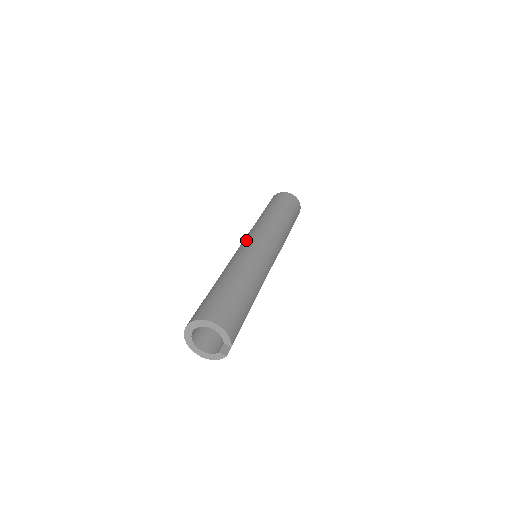
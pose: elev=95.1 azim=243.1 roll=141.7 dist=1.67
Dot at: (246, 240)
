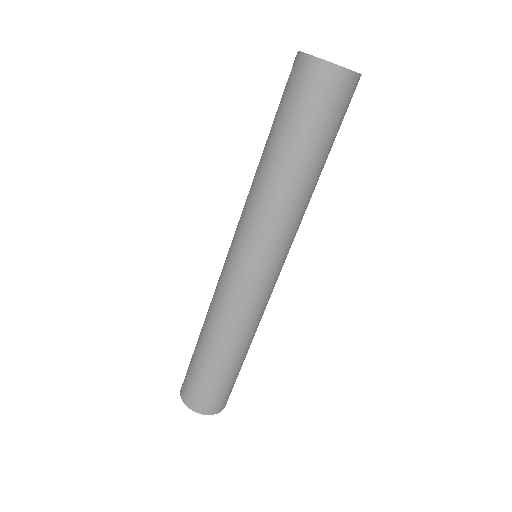
Dot at: (233, 256)
